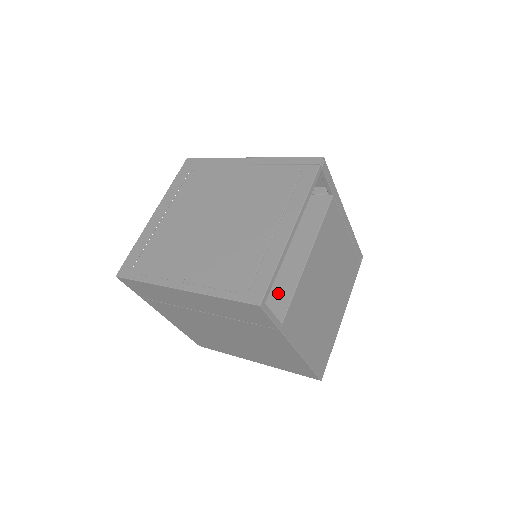
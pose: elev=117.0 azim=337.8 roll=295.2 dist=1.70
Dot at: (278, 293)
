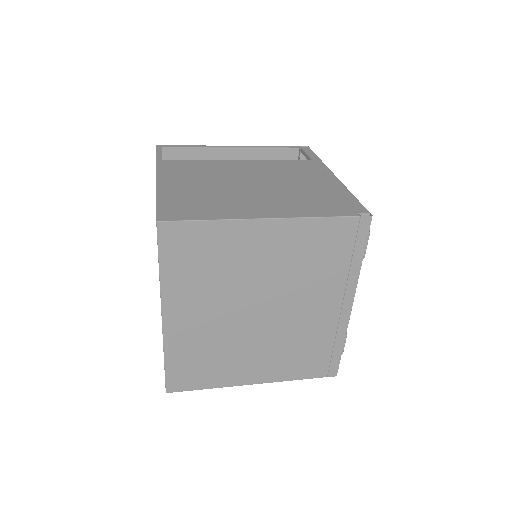
Dot at: occluded
